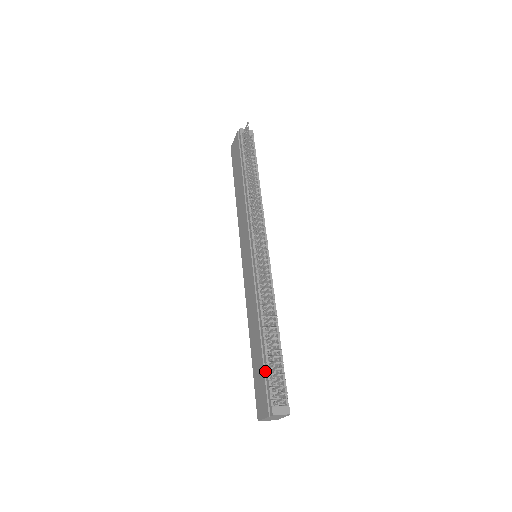
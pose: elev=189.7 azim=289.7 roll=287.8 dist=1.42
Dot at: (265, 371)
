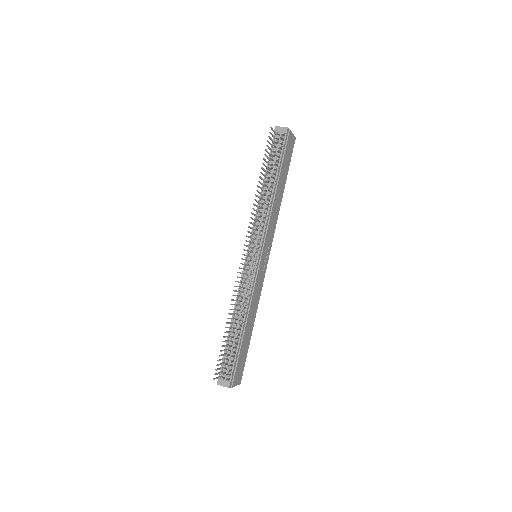
Dot at: (225, 352)
